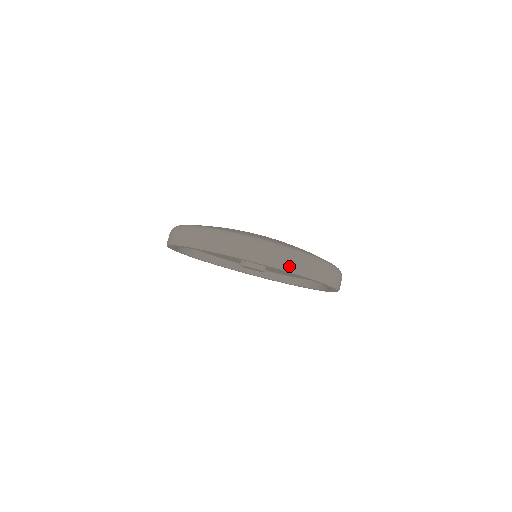
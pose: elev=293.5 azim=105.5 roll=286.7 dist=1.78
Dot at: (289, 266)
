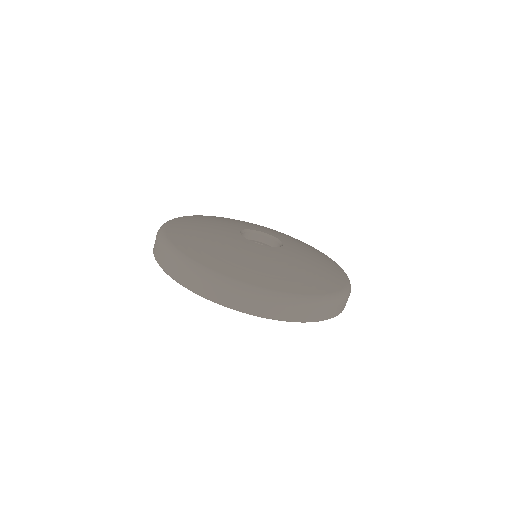
Dot at: (269, 313)
